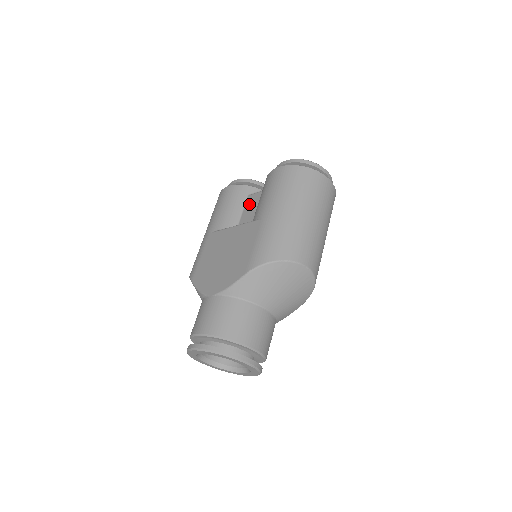
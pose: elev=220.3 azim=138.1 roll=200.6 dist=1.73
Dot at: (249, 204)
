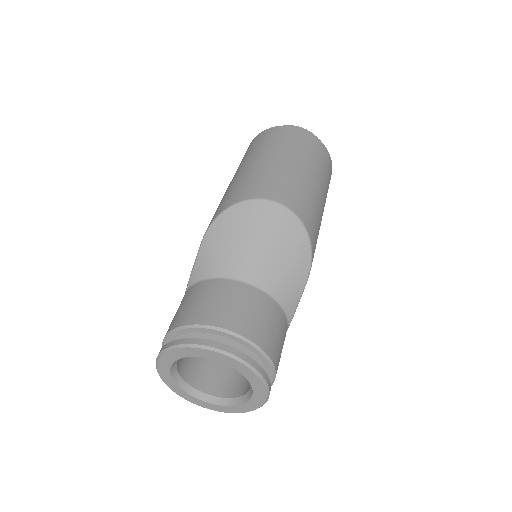
Dot at: occluded
